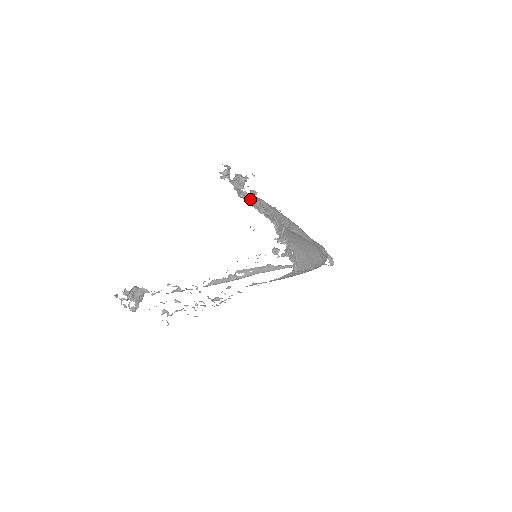
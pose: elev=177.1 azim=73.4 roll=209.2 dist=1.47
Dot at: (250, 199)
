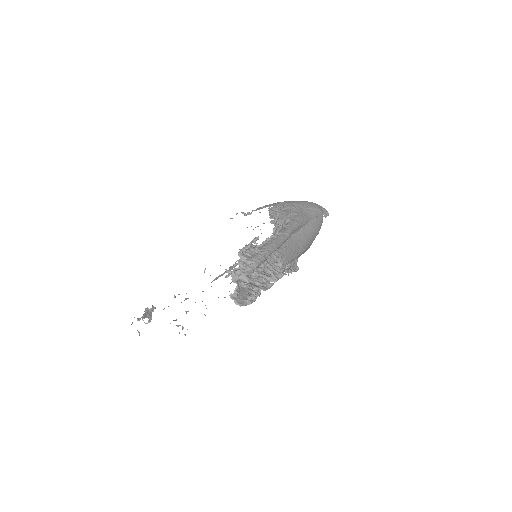
Dot at: (256, 268)
